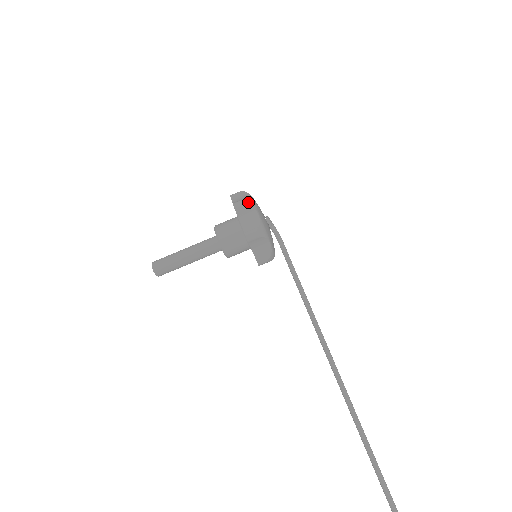
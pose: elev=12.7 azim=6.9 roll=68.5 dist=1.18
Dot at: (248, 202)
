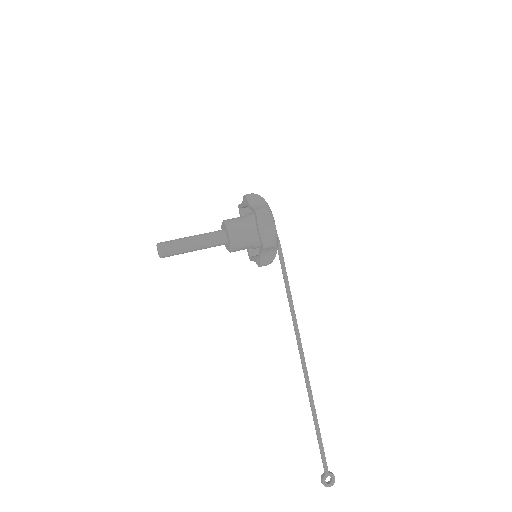
Dot at: (269, 212)
